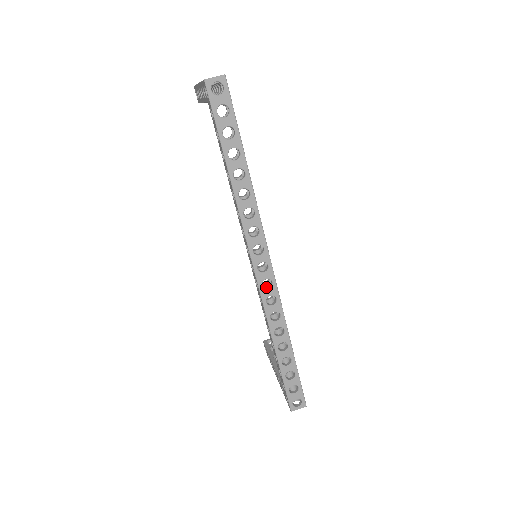
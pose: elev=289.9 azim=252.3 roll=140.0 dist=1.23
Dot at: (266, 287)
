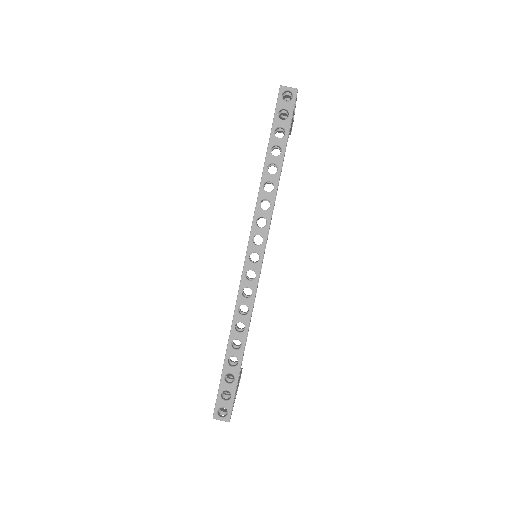
Dot at: occluded
